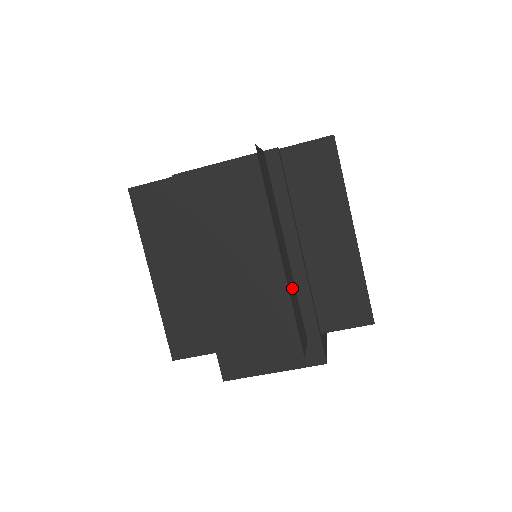
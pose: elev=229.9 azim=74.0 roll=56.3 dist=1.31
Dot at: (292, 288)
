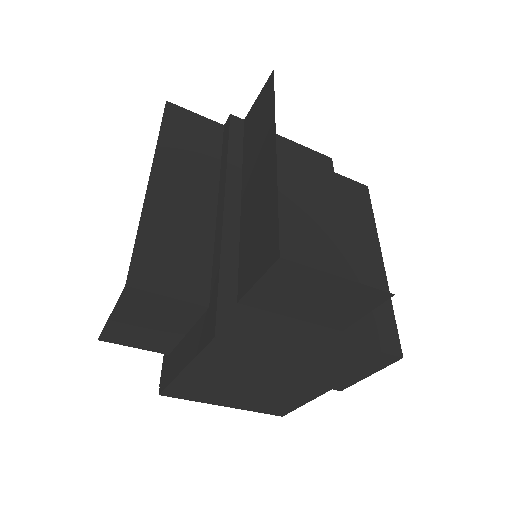
Dot at: occluded
